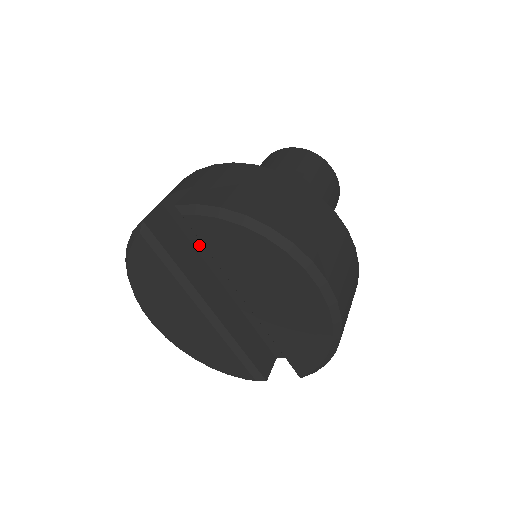
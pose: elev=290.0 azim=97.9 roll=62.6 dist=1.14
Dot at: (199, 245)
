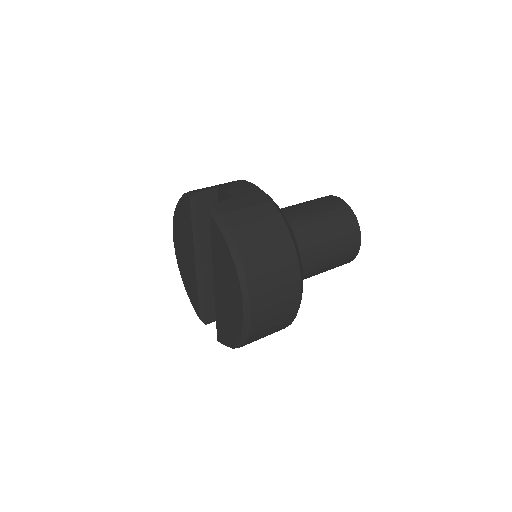
Dot at: occluded
